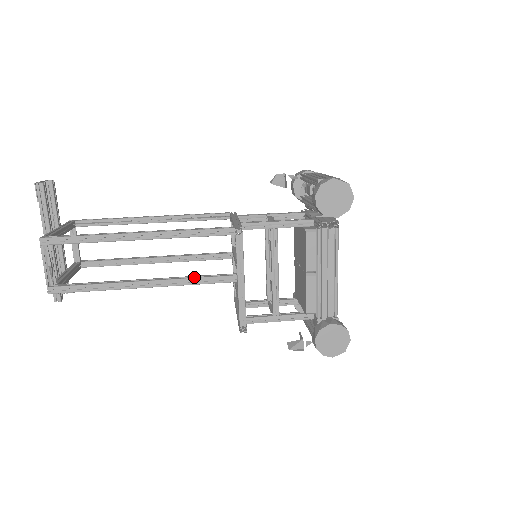
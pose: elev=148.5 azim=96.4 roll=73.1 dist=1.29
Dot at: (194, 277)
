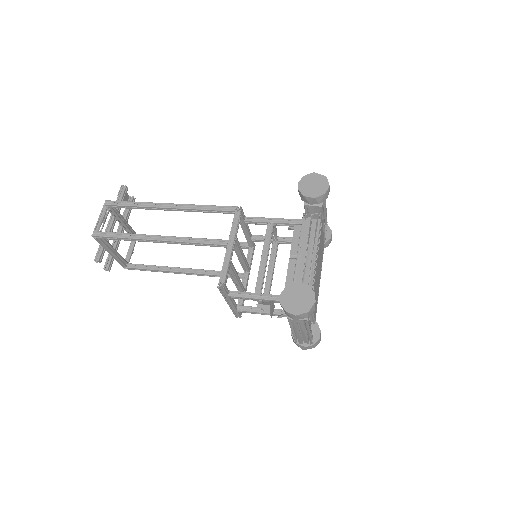
Dot at: (195, 238)
